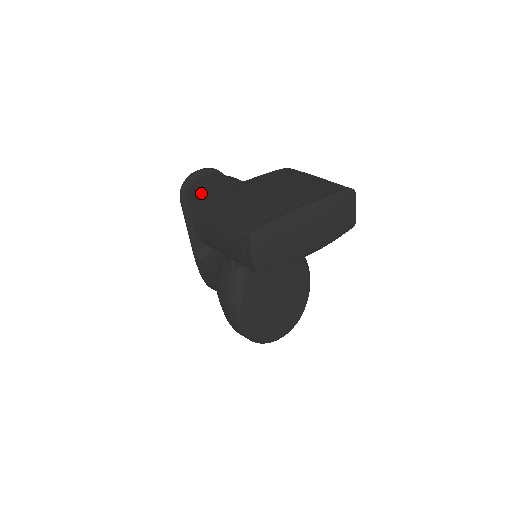
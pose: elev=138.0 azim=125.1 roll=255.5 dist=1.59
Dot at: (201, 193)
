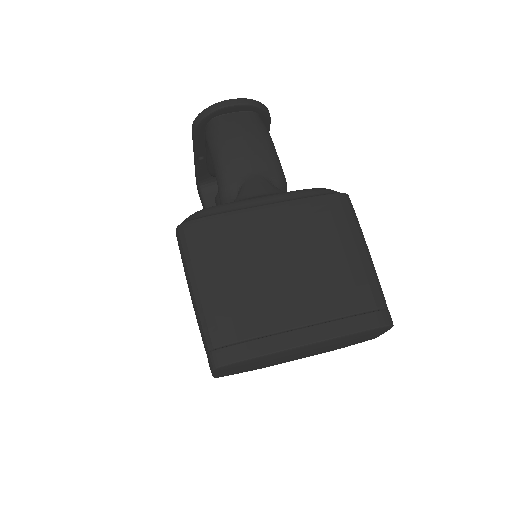
Dot at: (214, 159)
